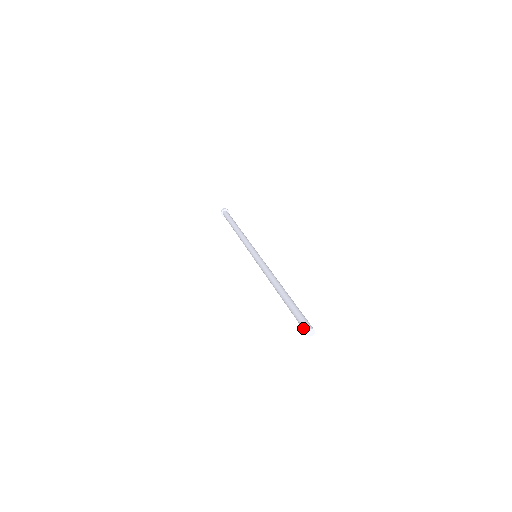
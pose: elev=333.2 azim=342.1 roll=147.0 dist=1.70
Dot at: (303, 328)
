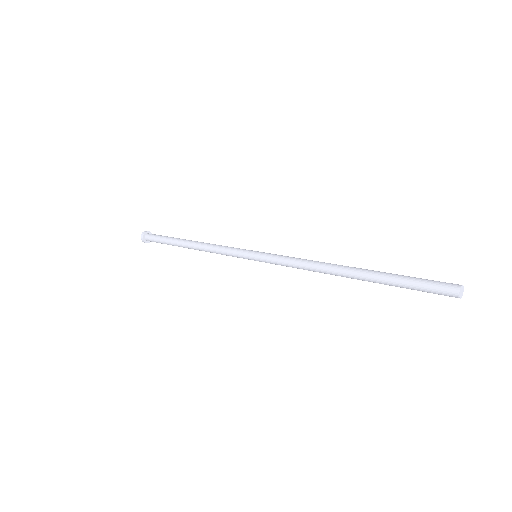
Dot at: (445, 292)
